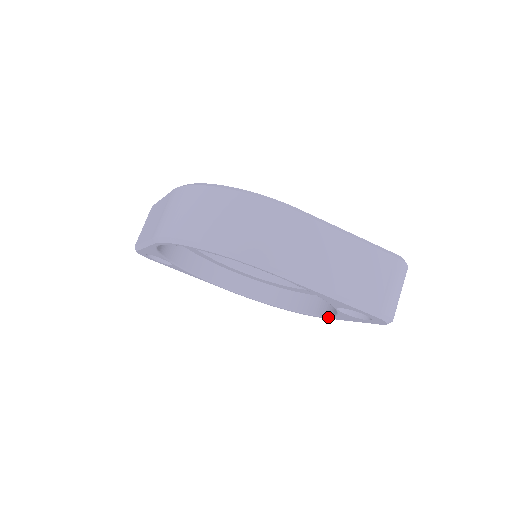
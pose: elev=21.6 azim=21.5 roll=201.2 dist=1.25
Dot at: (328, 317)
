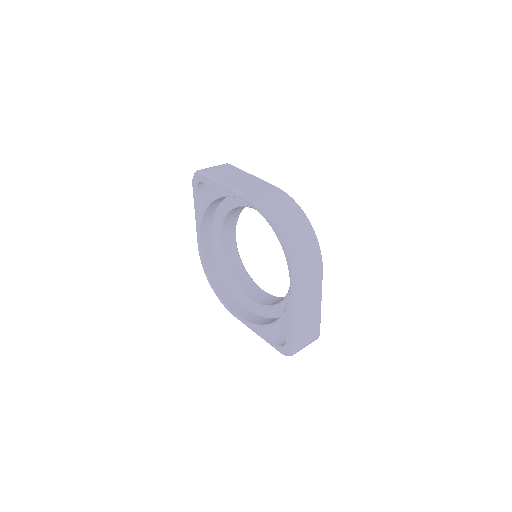
Dot at: (243, 320)
